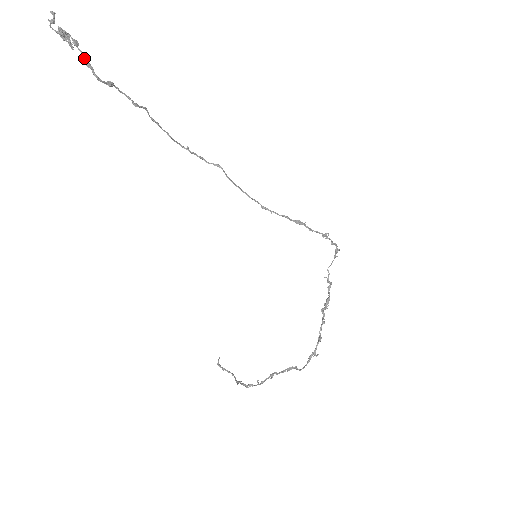
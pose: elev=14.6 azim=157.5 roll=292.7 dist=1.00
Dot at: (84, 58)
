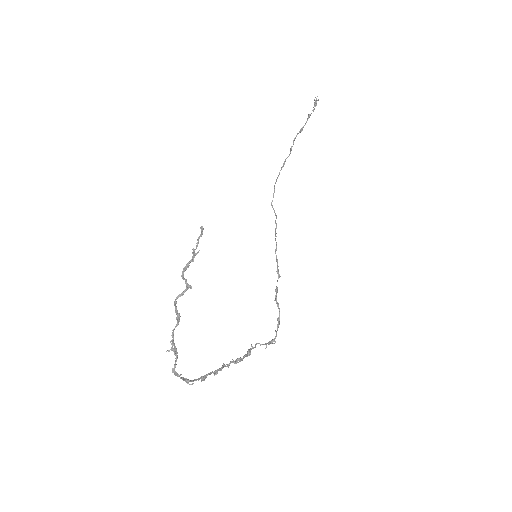
Dot at: occluded
